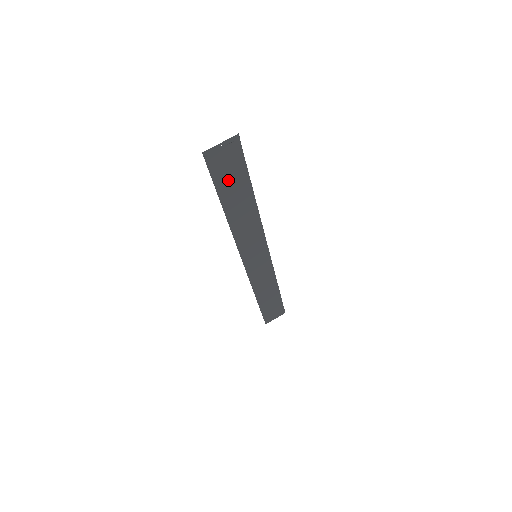
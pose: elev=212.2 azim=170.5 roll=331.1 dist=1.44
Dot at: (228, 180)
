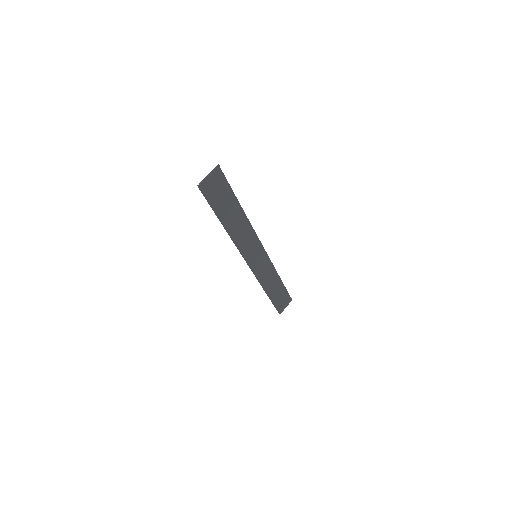
Dot at: (220, 201)
